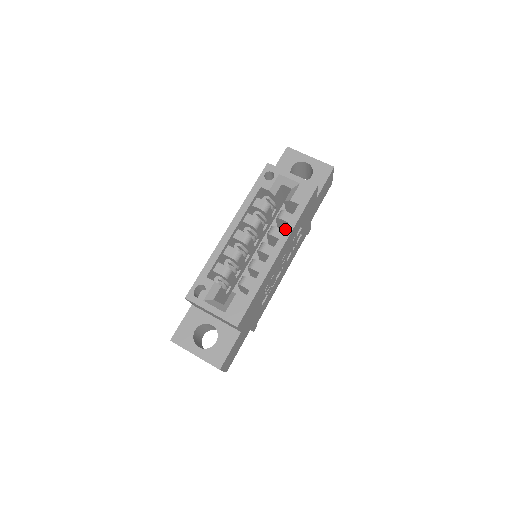
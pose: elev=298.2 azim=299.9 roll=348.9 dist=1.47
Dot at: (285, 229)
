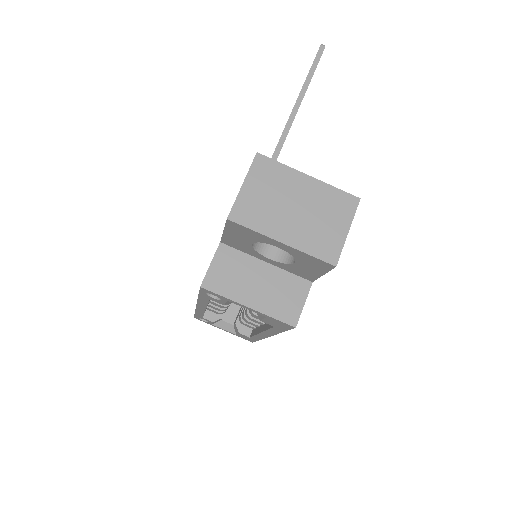
Dot at: (266, 331)
